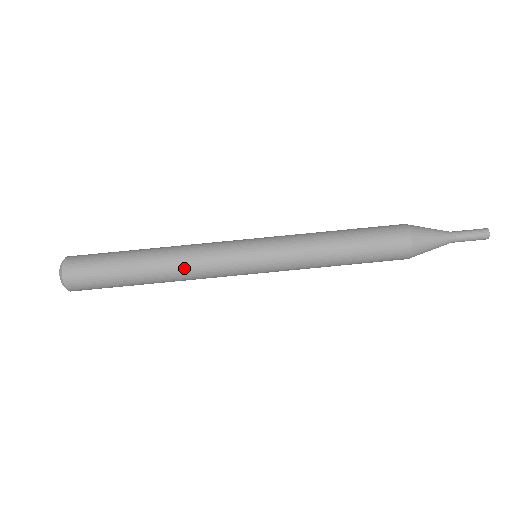
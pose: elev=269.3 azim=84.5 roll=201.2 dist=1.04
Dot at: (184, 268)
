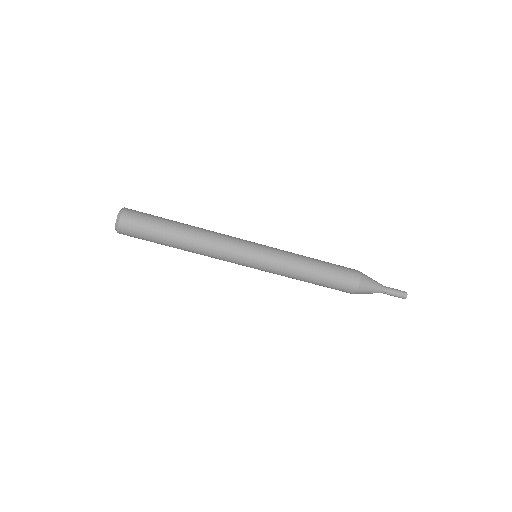
Dot at: (208, 242)
